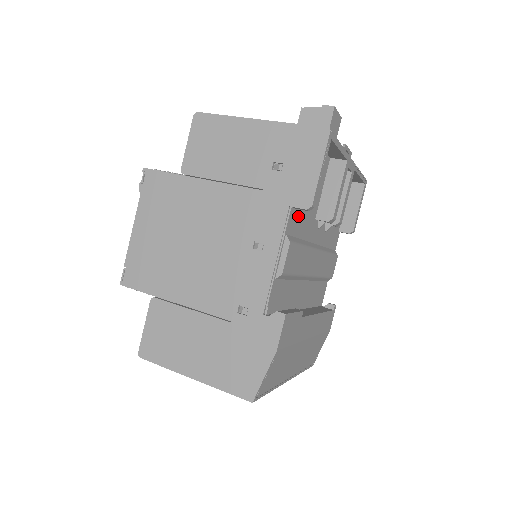
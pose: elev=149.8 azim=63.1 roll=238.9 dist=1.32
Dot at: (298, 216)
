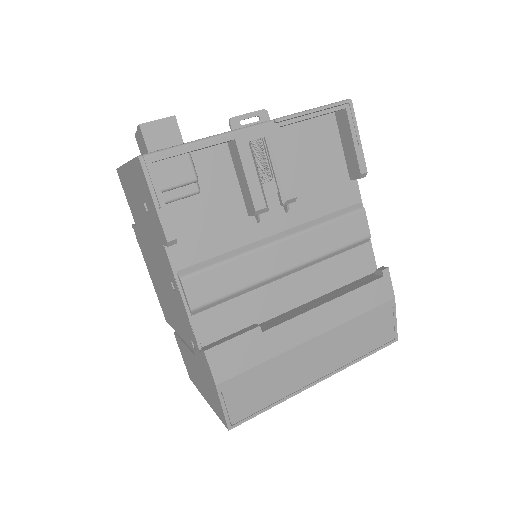
Dot at: (193, 241)
